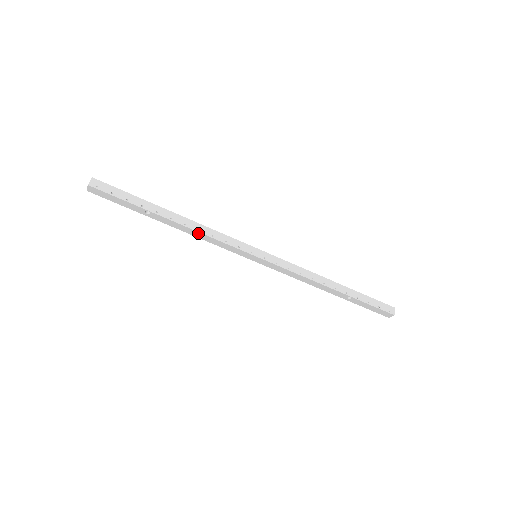
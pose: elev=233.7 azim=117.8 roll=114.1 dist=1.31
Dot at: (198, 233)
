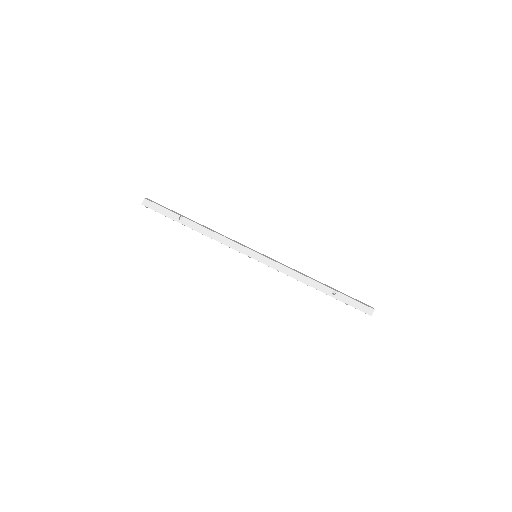
Dot at: (214, 234)
